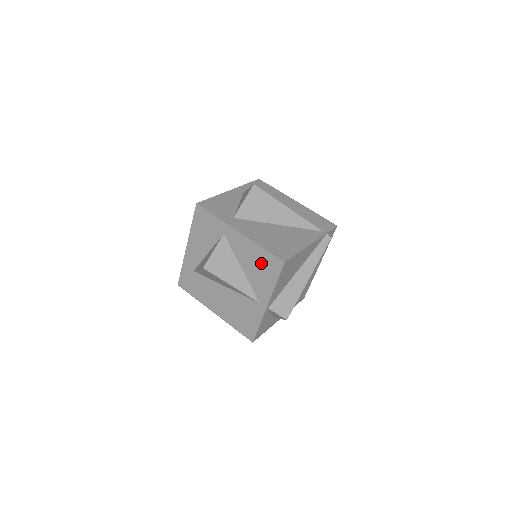
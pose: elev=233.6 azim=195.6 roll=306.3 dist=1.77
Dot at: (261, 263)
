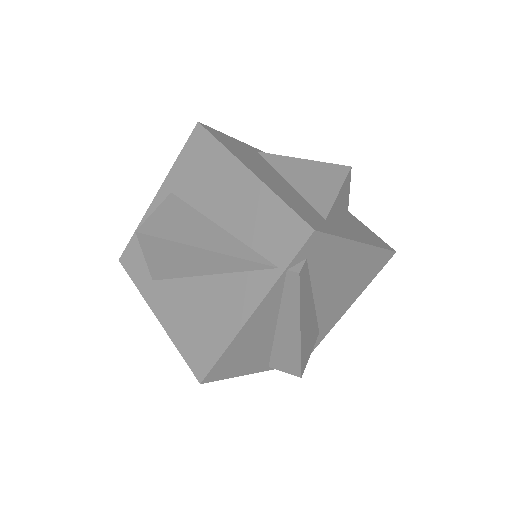
Dot at: occluded
